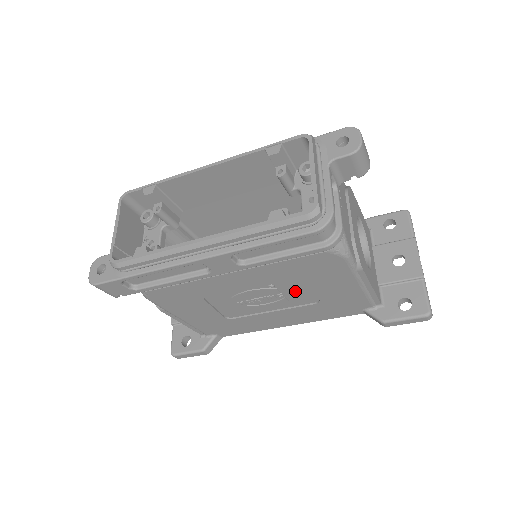
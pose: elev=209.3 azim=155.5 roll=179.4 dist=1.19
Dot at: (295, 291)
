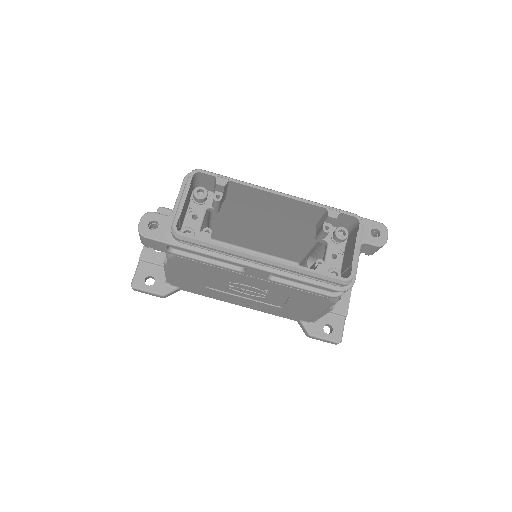
Dot at: (276, 298)
